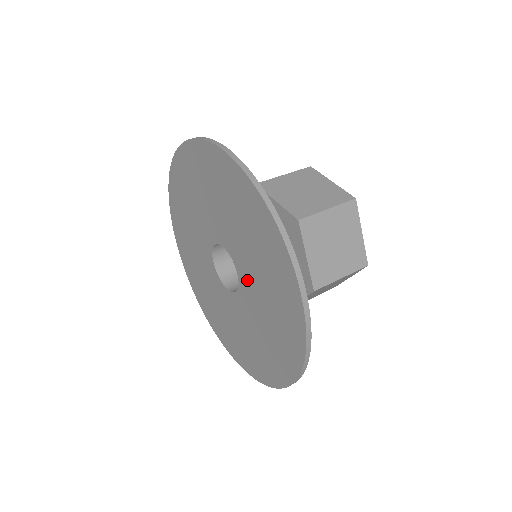
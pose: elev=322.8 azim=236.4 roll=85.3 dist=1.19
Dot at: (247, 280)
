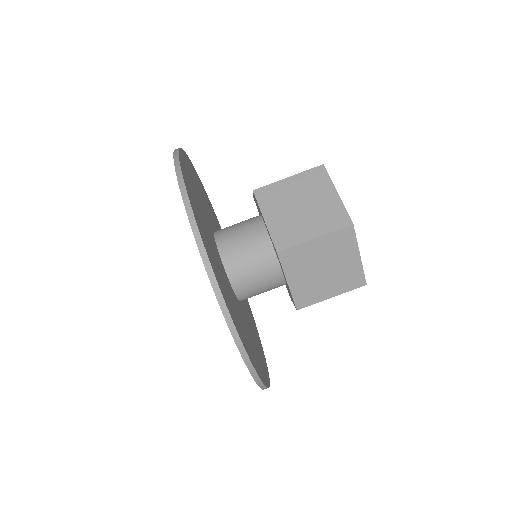
Dot at: occluded
